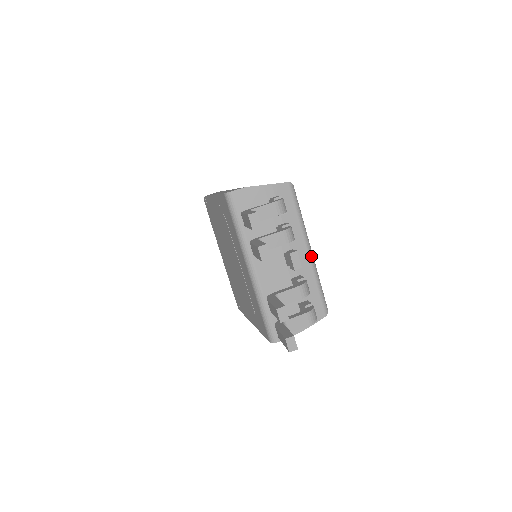
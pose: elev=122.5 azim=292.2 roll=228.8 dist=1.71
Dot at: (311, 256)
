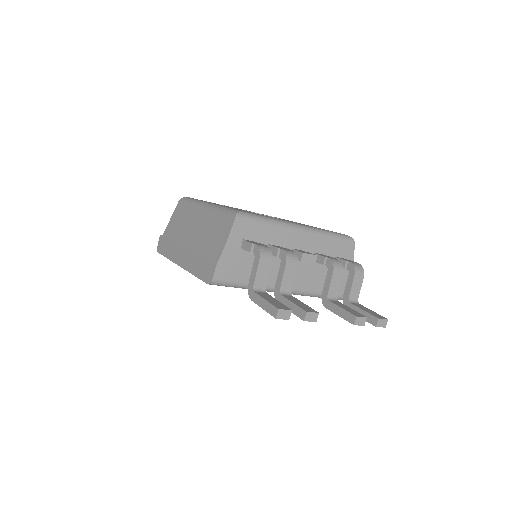
Dot at: (305, 230)
